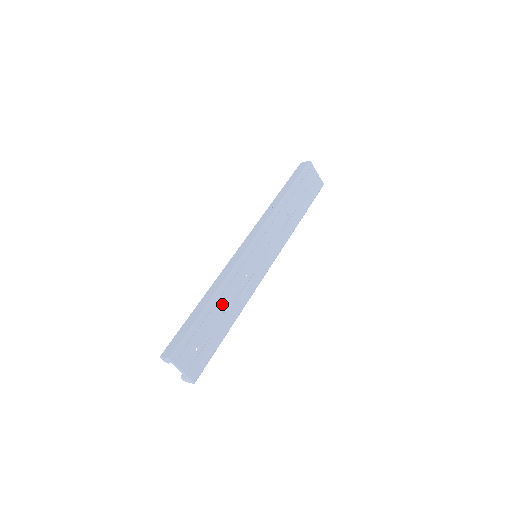
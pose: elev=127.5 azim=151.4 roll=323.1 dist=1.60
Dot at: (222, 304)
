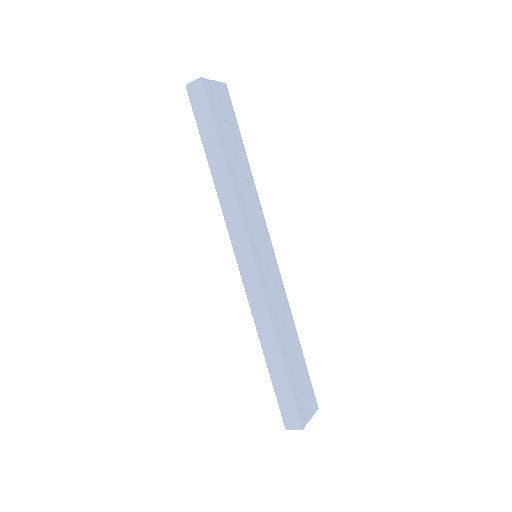
Dot at: (284, 339)
